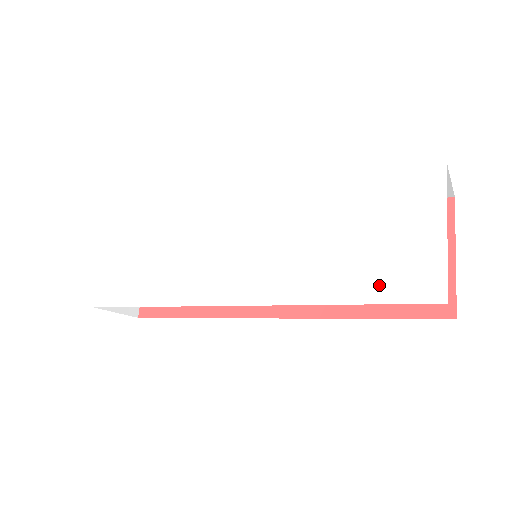
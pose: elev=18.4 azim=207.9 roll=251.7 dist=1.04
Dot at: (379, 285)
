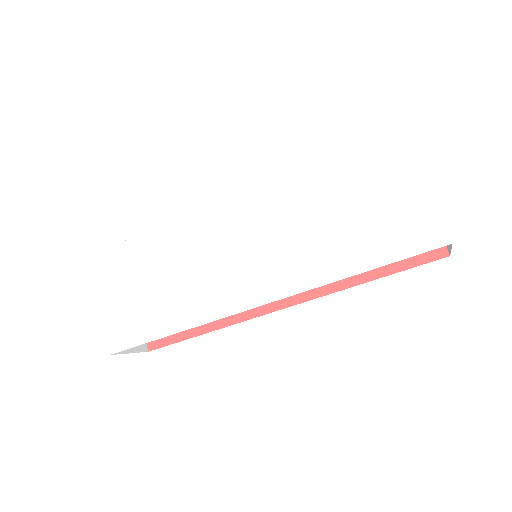
Dot at: (388, 246)
